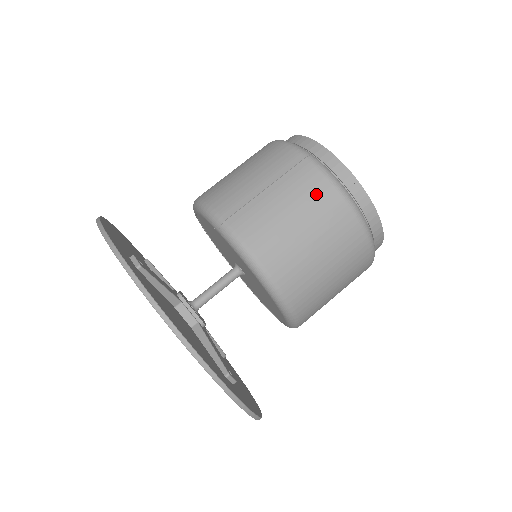
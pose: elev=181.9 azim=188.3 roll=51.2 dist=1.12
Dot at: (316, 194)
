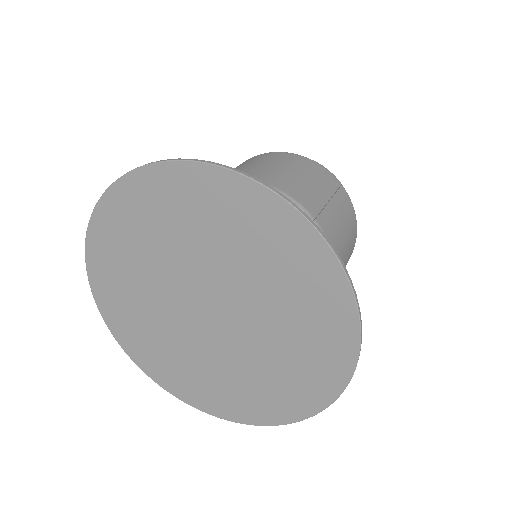
Dot at: (351, 219)
